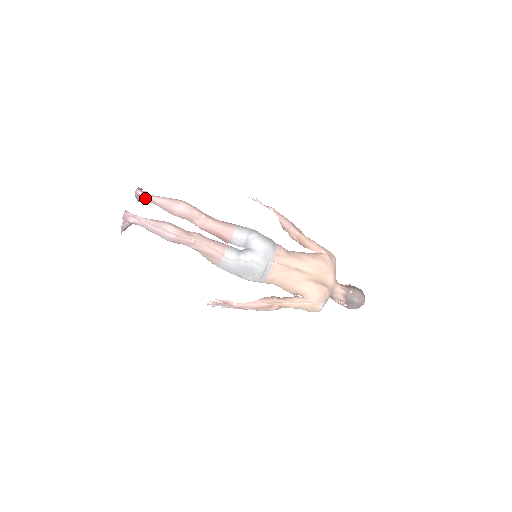
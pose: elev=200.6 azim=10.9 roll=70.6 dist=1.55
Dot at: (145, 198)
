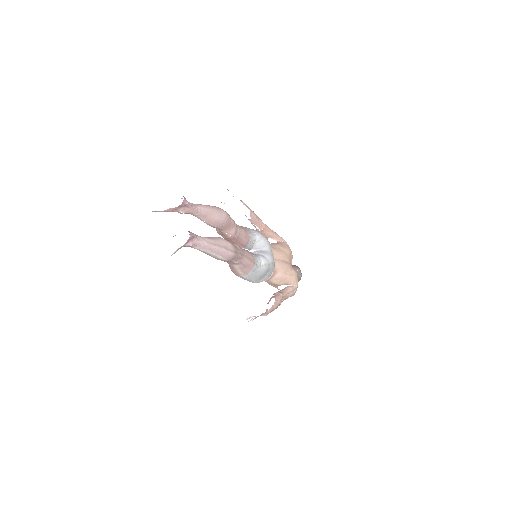
Dot at: (187, 208)
